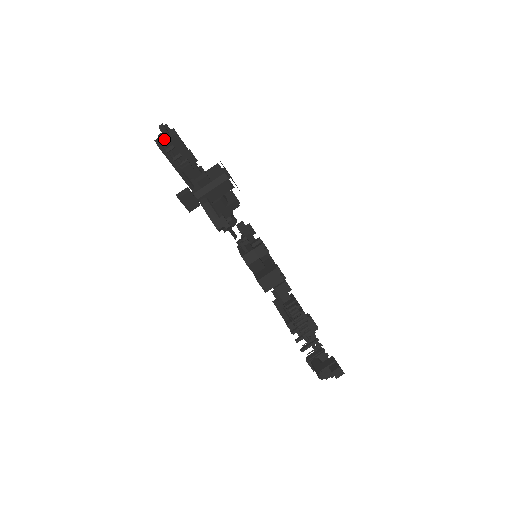
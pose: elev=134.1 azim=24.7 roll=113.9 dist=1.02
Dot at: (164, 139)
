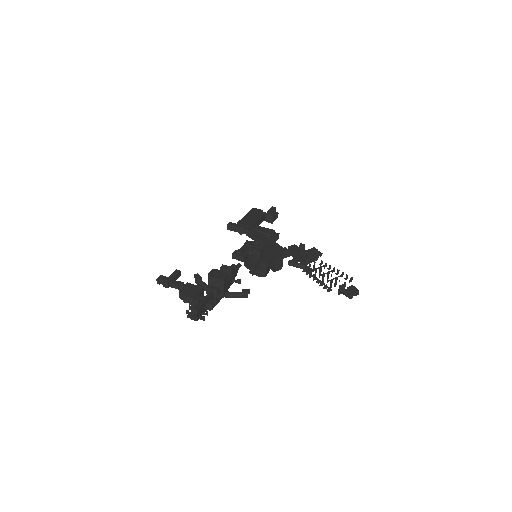
Dot at: (195, 317)
